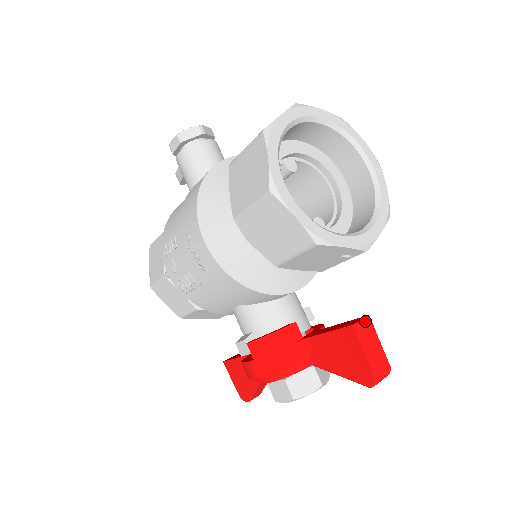
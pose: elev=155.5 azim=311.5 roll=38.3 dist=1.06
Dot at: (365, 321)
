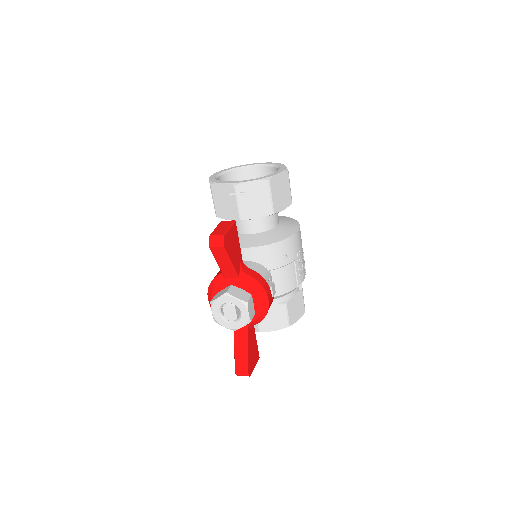
Dot at: (229, 221)
